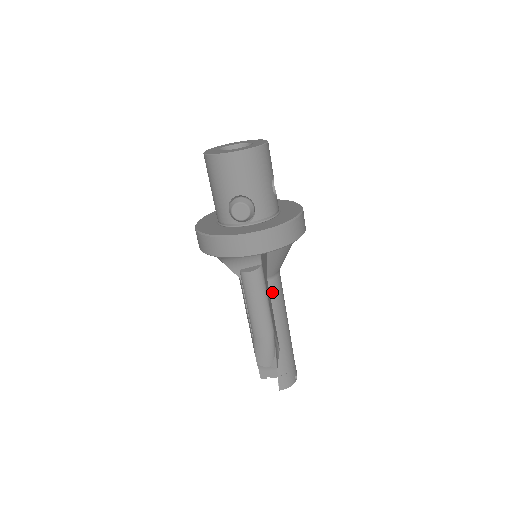
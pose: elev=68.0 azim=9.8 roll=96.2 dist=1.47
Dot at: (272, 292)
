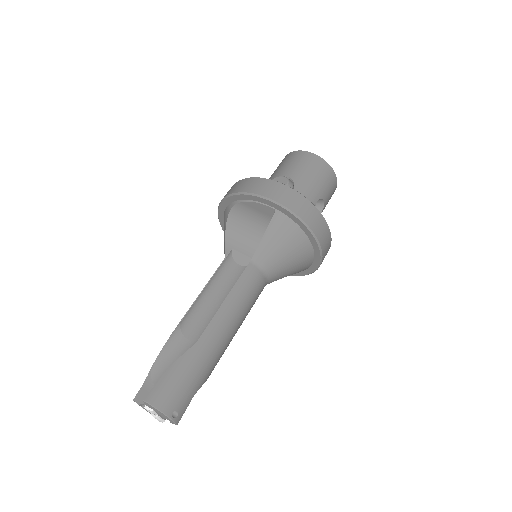
Dot at: (244, 277)
